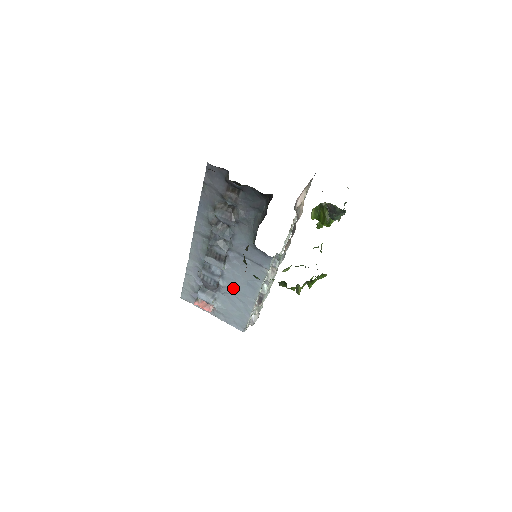
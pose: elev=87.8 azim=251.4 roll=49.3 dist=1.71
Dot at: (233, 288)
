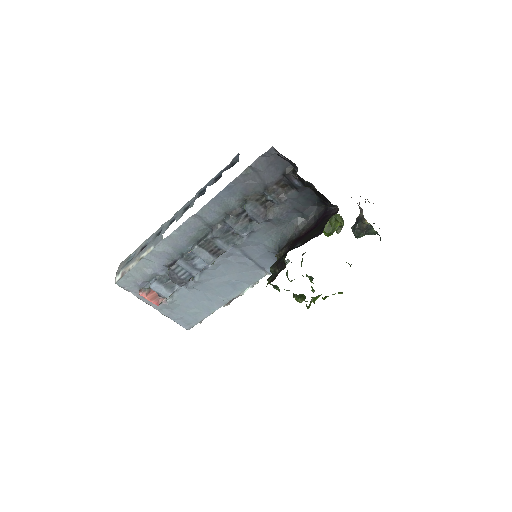
Dot at: (207, 285)
